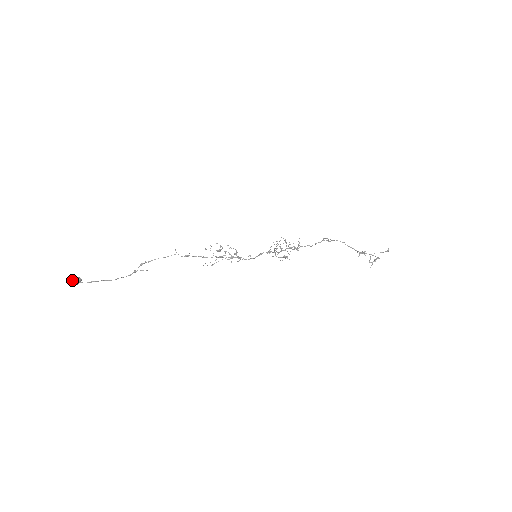
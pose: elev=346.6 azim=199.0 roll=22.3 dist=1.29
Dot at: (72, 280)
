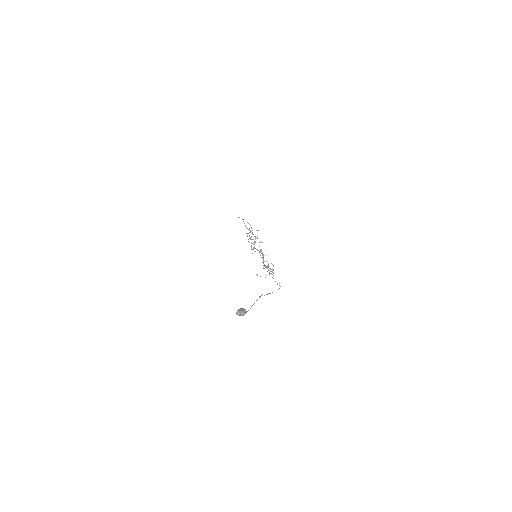
Dot at: occluded
